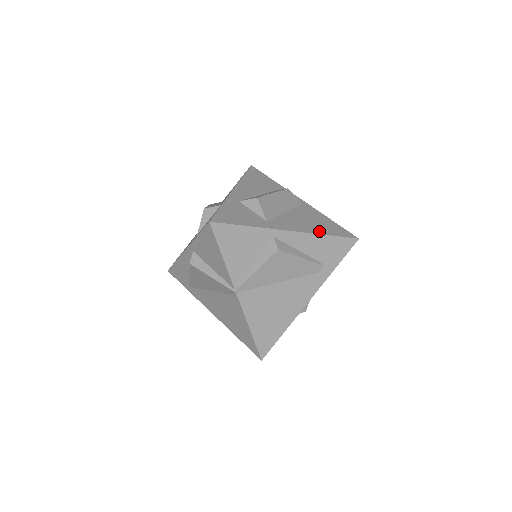
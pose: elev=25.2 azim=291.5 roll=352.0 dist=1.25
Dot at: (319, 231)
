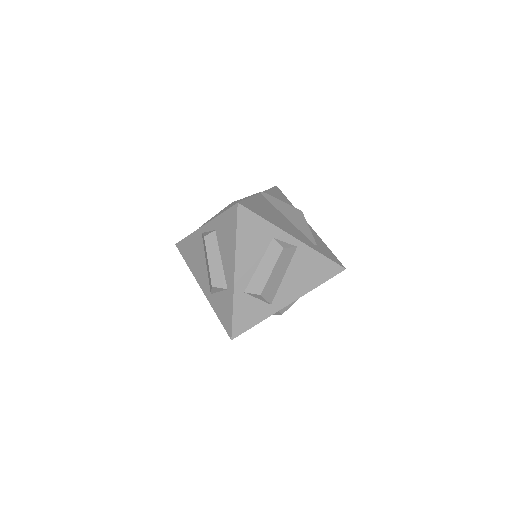
Dot at: (313, 285)
